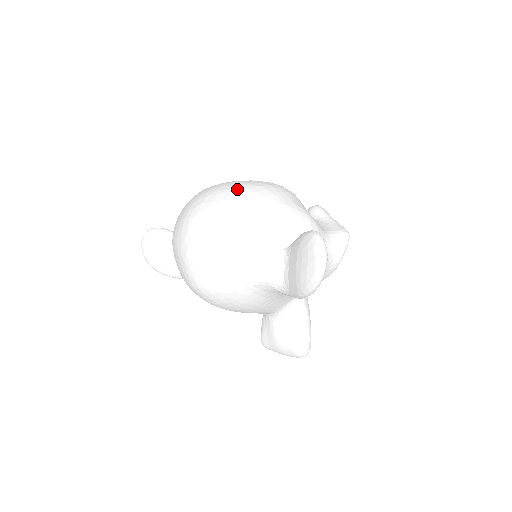
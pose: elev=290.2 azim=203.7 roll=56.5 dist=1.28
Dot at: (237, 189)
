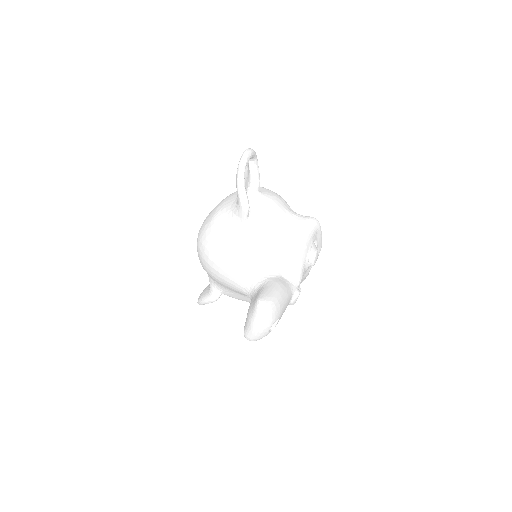
Dot at: occluded
